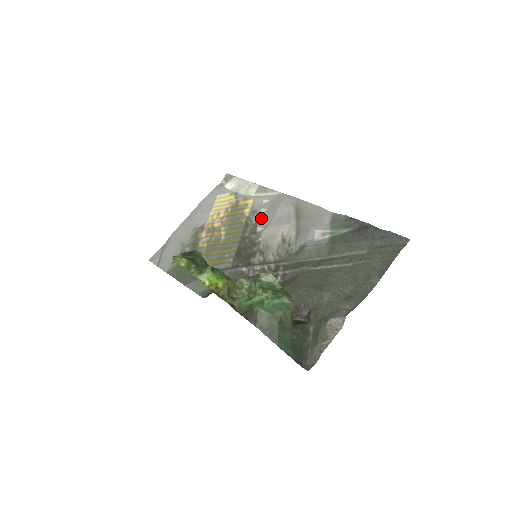
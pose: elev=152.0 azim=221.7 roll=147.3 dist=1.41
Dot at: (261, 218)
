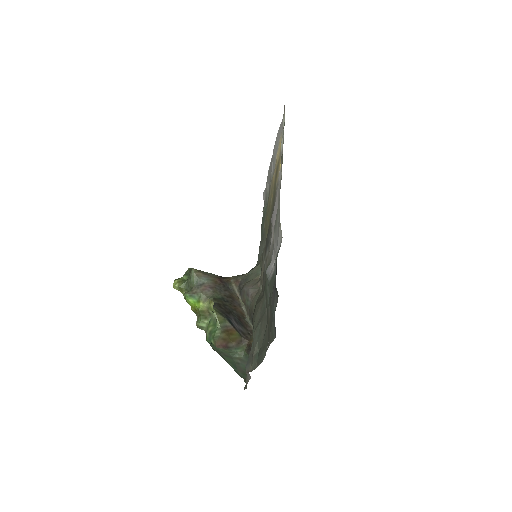
Dot at: occluded
